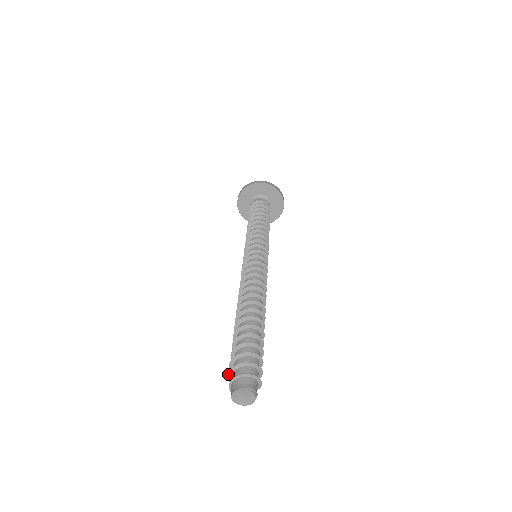
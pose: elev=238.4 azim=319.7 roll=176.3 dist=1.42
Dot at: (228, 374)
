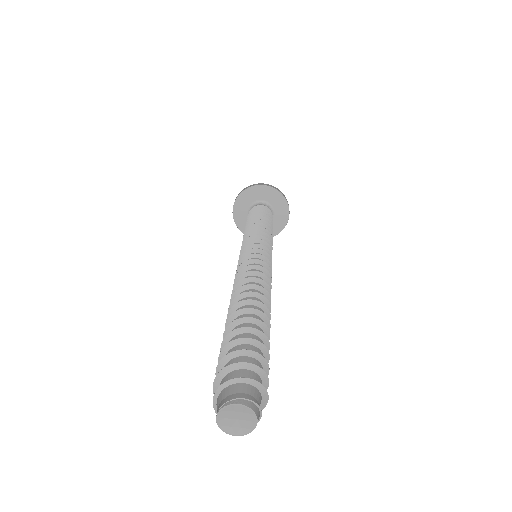
Dot at: occluded
